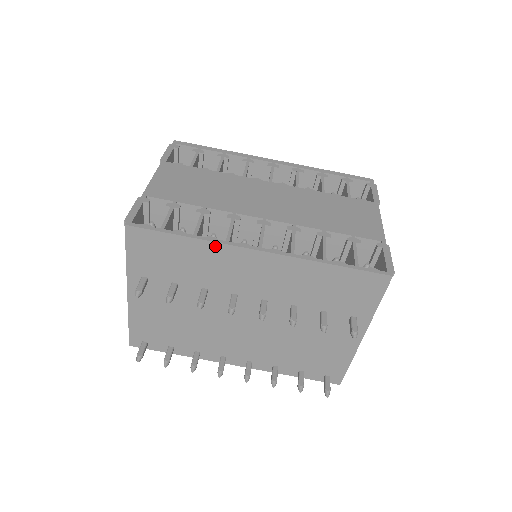
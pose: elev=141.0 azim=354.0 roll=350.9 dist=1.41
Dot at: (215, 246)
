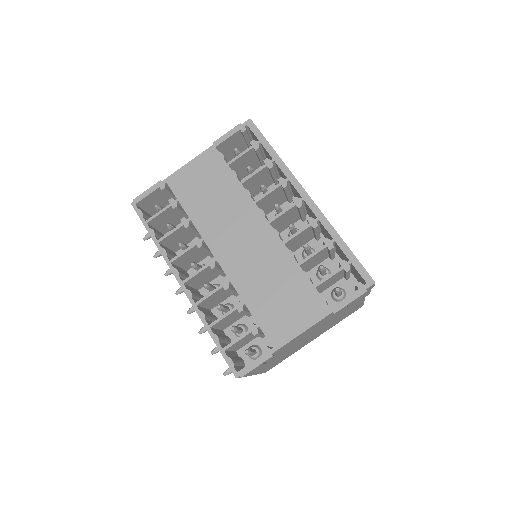
Dot at: (165, 258)
